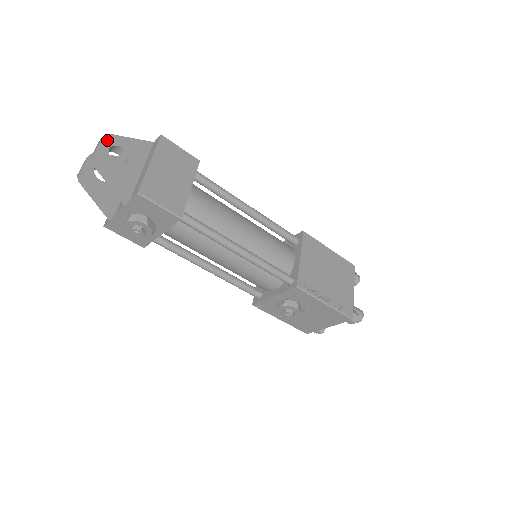
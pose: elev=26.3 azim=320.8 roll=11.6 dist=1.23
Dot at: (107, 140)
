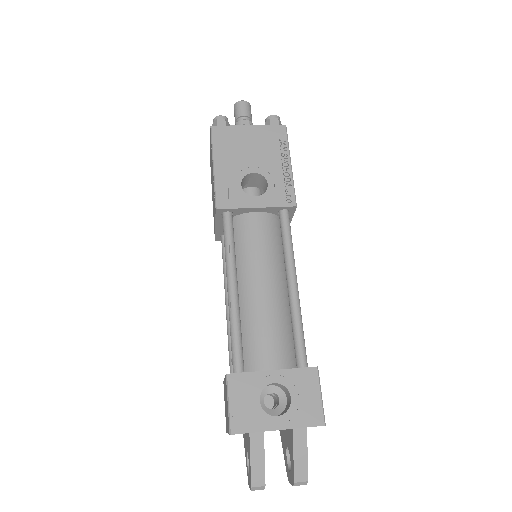
Dot at: (306, 478)
